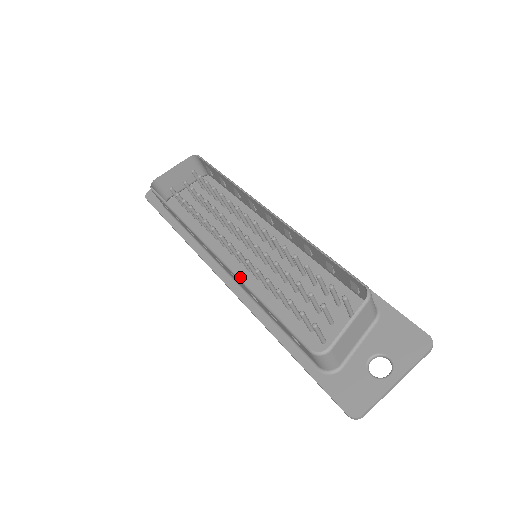
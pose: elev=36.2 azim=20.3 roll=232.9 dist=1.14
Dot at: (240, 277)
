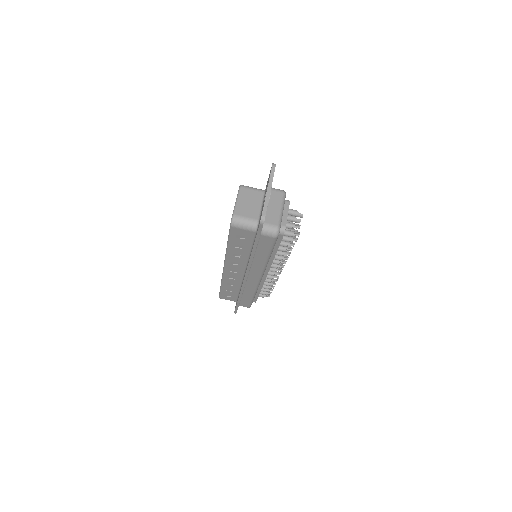
Dot at: (225, 256)
